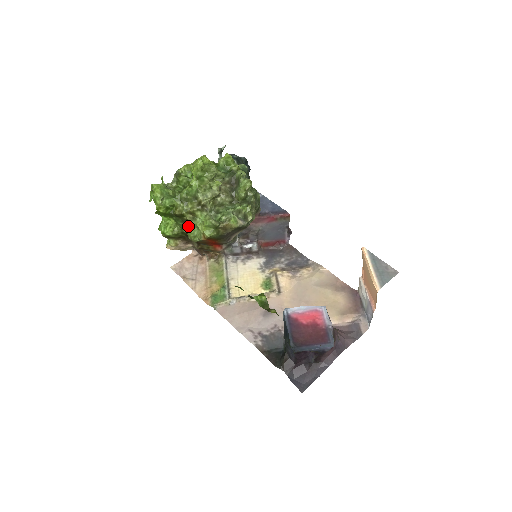
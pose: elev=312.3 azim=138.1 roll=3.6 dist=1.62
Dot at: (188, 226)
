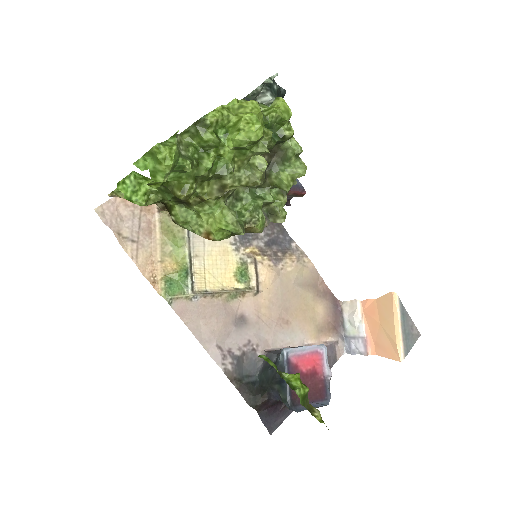
Dot at: (179, 202)
